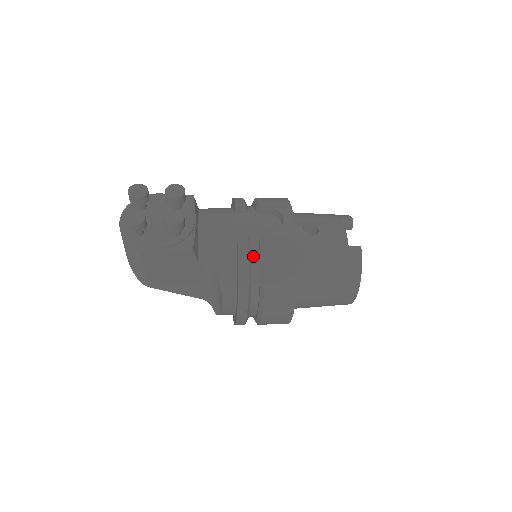
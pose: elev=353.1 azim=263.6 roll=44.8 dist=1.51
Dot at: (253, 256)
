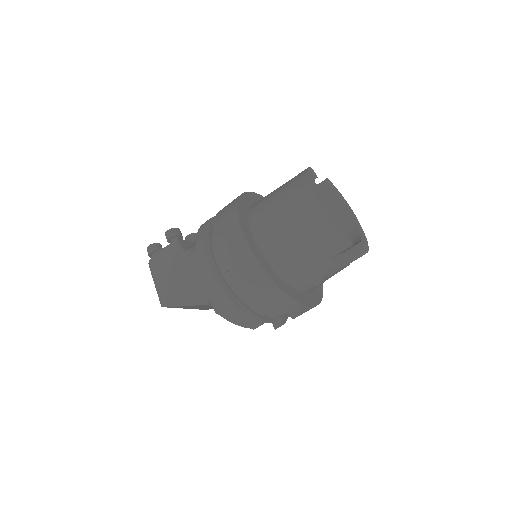
Dot at: occluded
